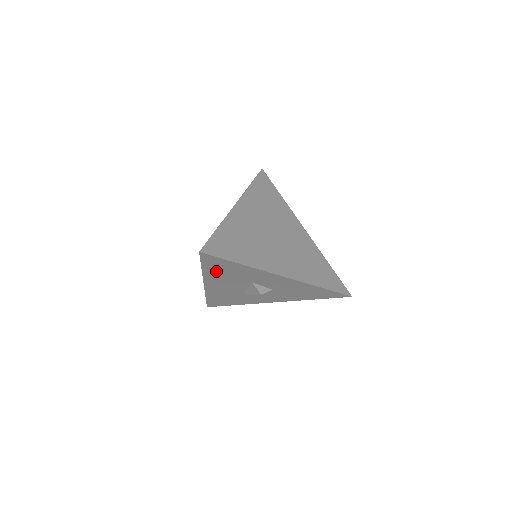
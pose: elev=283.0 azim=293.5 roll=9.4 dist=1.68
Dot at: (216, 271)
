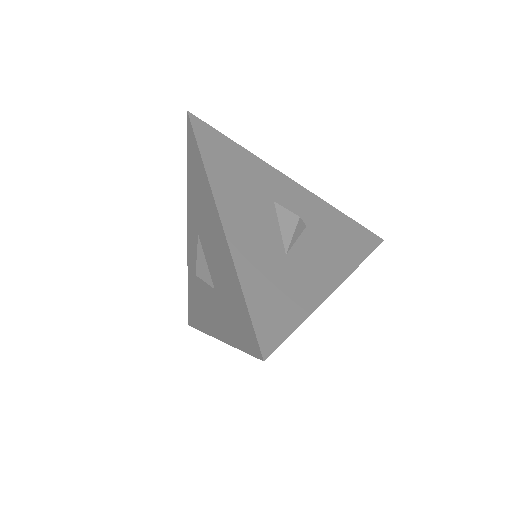
Dot at: (220, 165)
